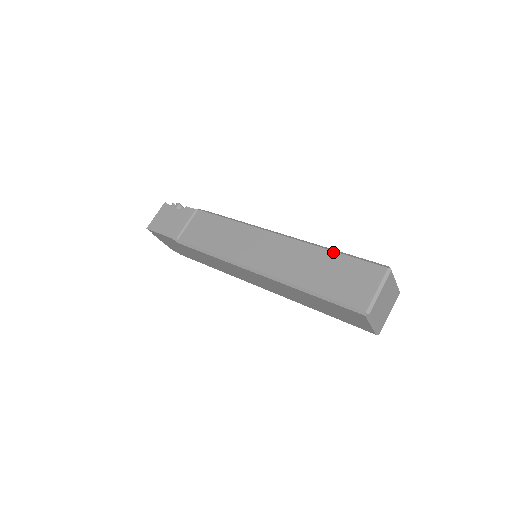
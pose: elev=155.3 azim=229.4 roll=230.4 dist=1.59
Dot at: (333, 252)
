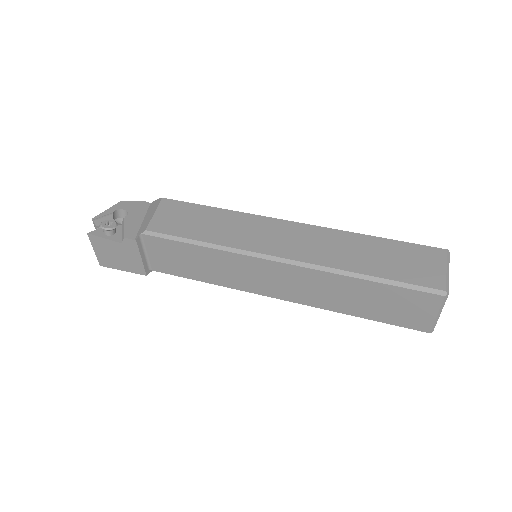
Dot at: (366, 282)
